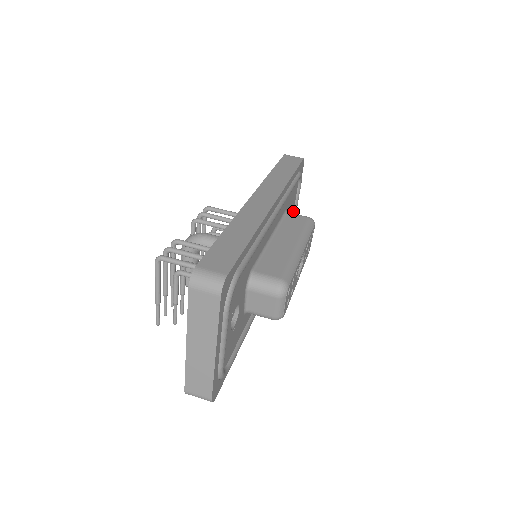
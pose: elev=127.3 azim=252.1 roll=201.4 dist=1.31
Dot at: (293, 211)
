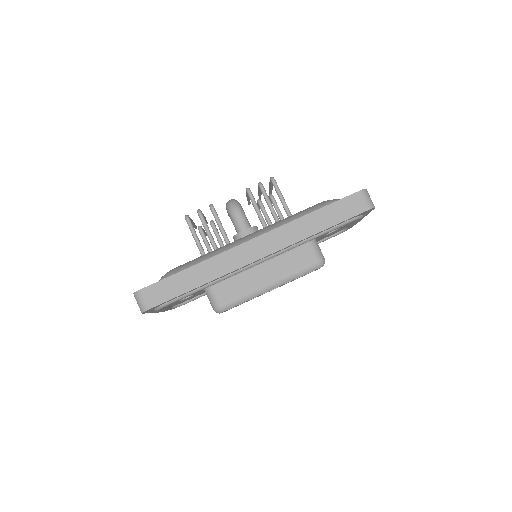
Dot at: (351, 223)
